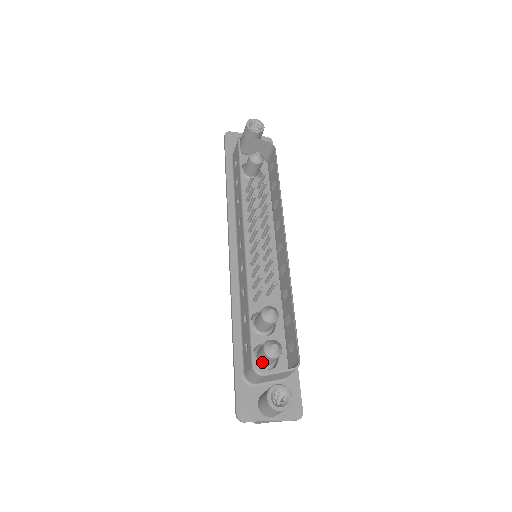
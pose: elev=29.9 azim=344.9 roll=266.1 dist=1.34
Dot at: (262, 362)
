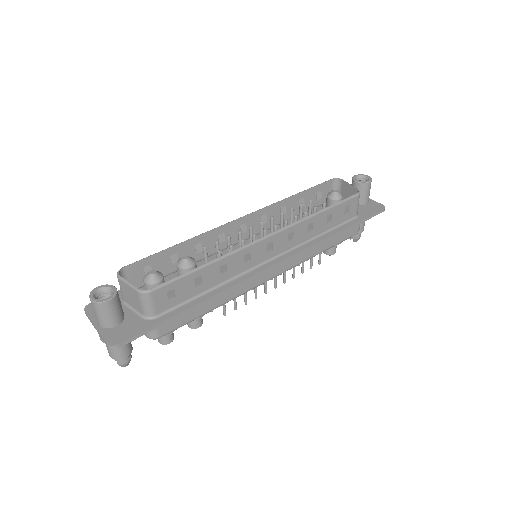
Dot at: occluded
